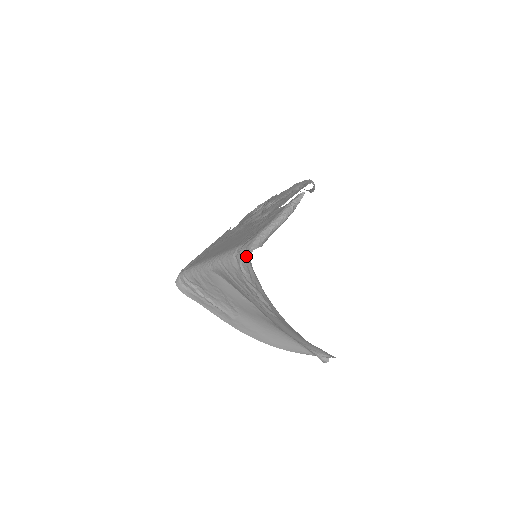
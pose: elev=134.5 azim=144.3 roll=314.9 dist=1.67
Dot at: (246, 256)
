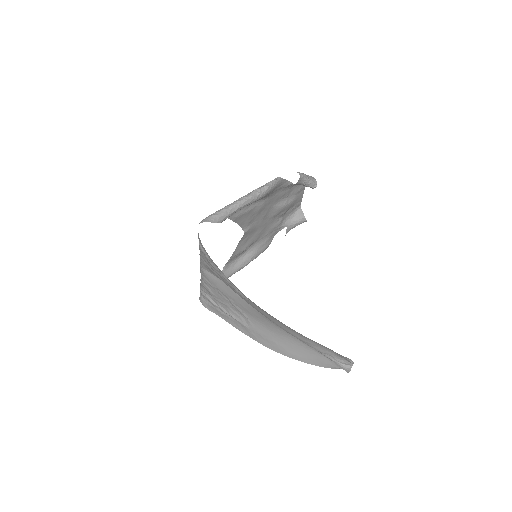
Dot at: (198, 233)
